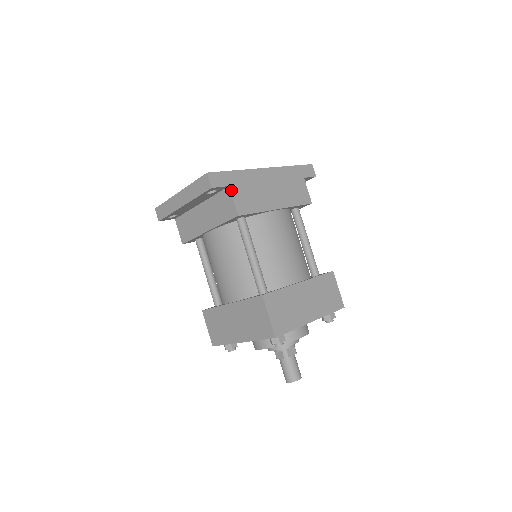
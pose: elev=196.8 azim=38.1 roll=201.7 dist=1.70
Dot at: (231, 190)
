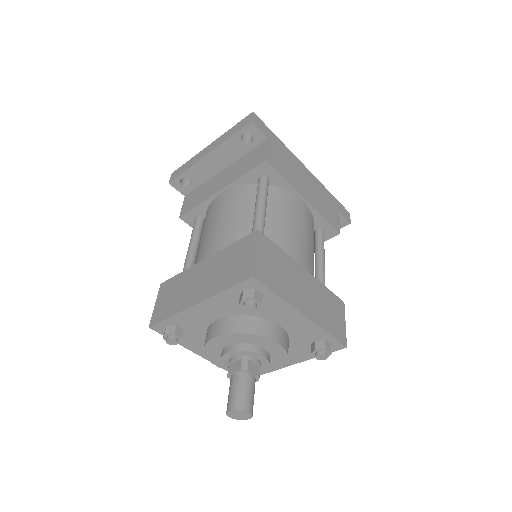
Dot at: (268, 142)
